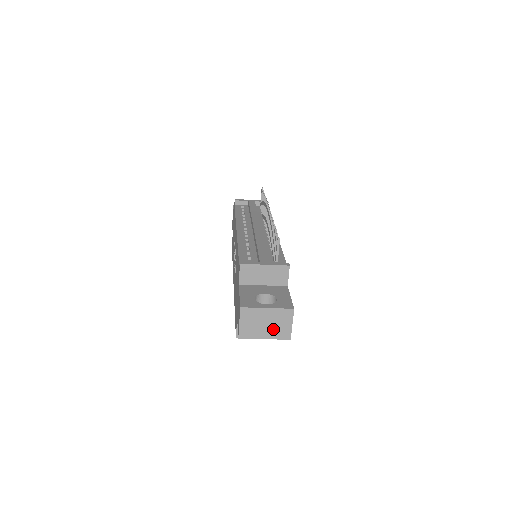
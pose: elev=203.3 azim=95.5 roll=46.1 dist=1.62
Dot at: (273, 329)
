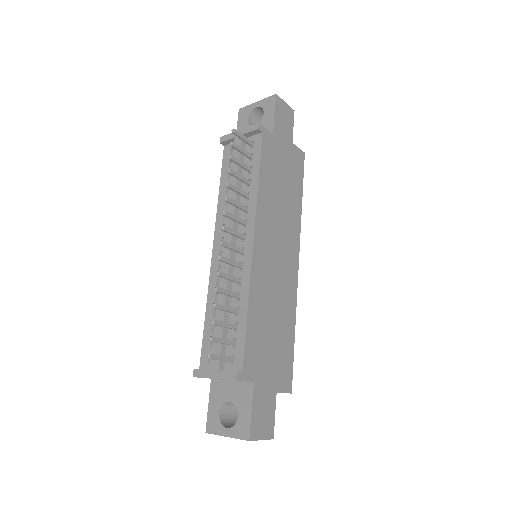
Dot at: occluded
